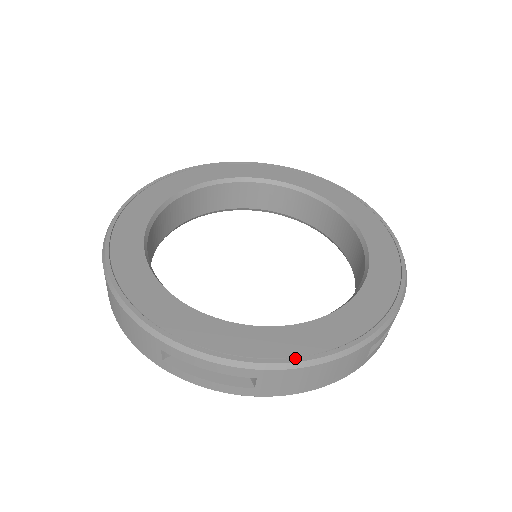
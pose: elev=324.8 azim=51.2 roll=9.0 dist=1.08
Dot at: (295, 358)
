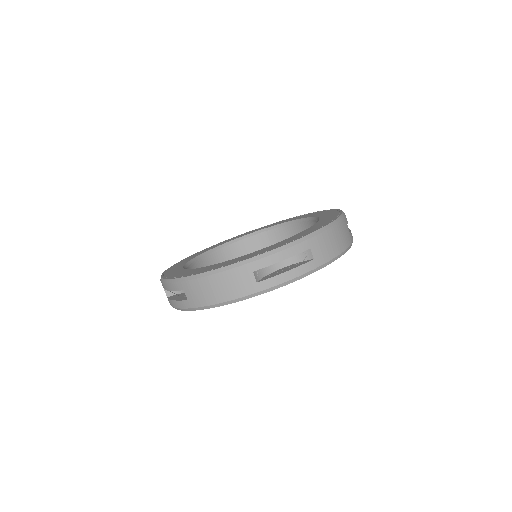
Dot at: (318, 229)
